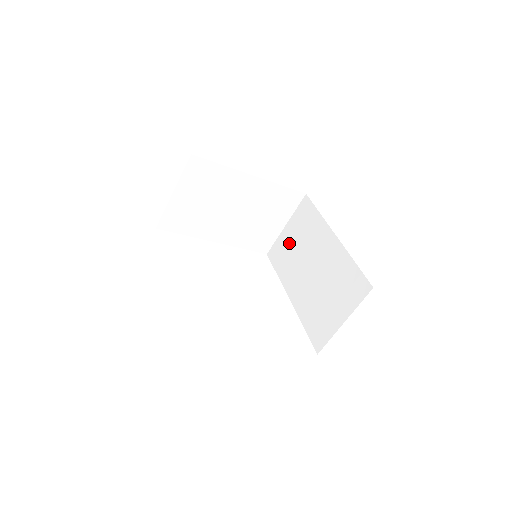
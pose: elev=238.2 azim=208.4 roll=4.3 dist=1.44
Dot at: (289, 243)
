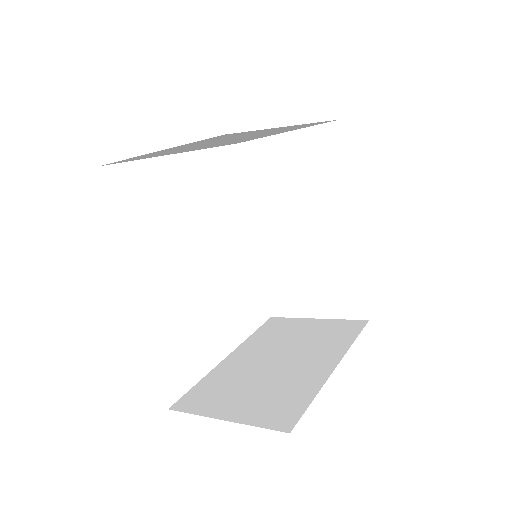
Dot at: (280, 165)
